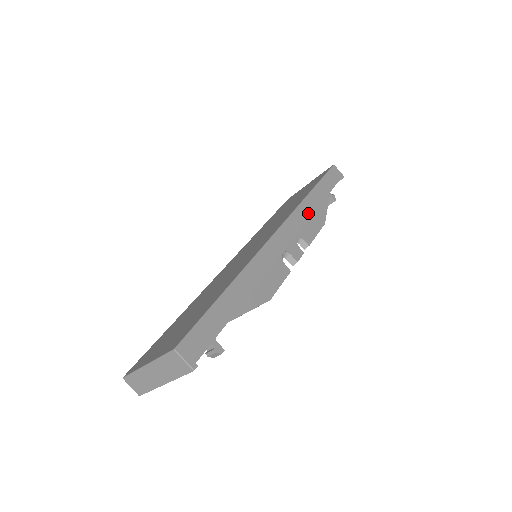
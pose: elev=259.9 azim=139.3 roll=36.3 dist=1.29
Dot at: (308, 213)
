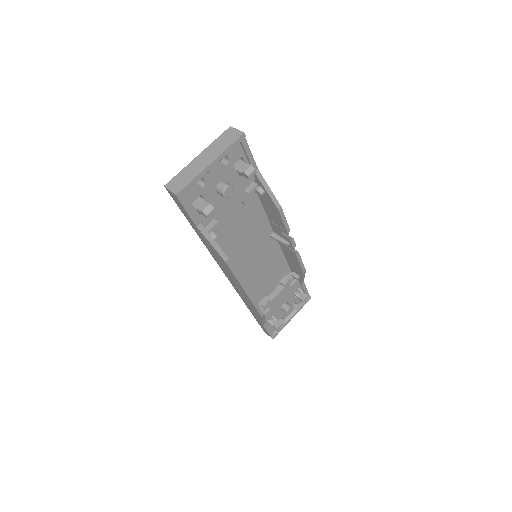
Dot at: occluded
